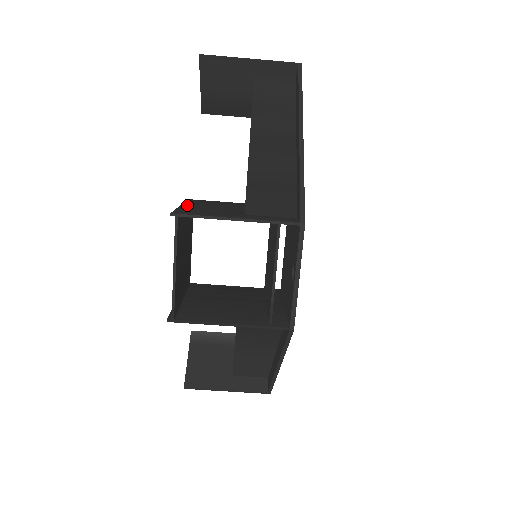
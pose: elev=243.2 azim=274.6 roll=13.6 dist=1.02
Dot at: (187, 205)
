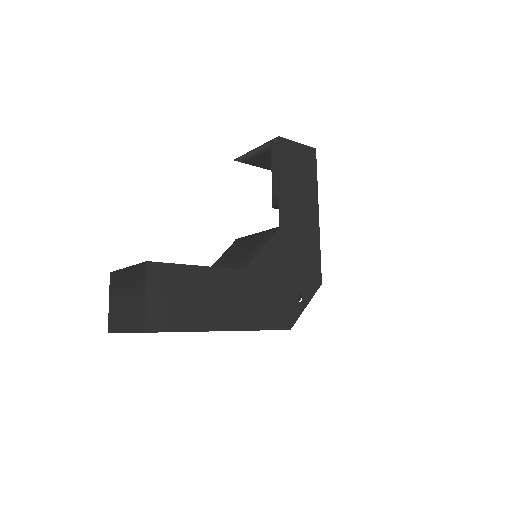
Dot at: occluded
